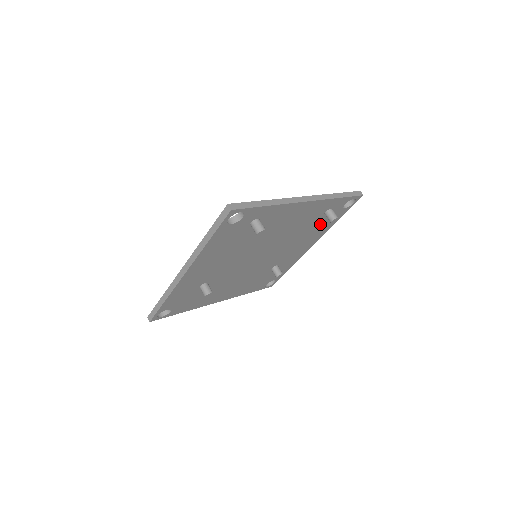
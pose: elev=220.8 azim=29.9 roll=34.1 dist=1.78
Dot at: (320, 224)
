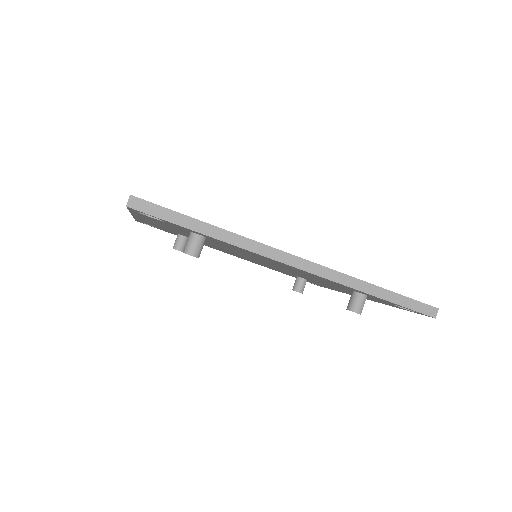
Dot at: occluded
